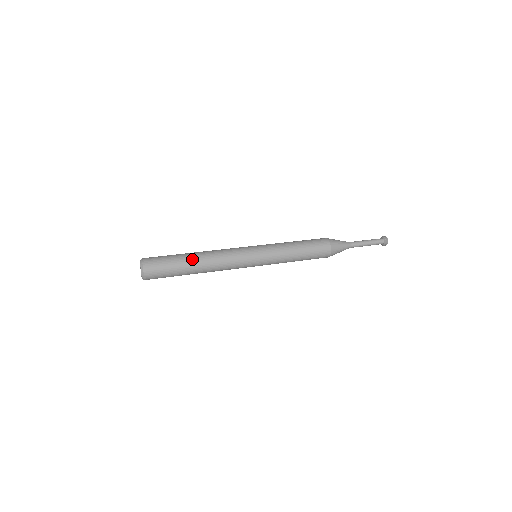
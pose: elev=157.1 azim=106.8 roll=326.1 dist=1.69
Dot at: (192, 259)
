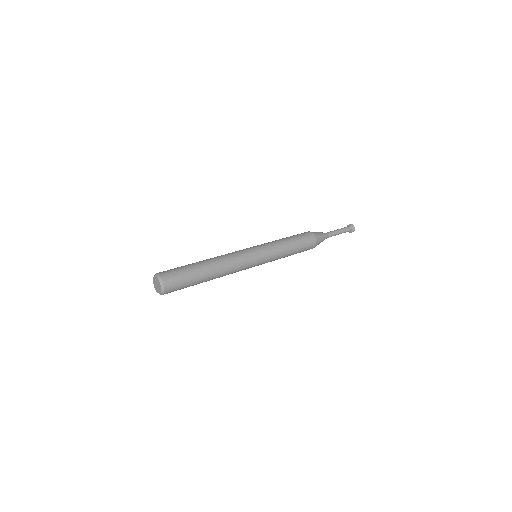
Dot at: (208, 273)
